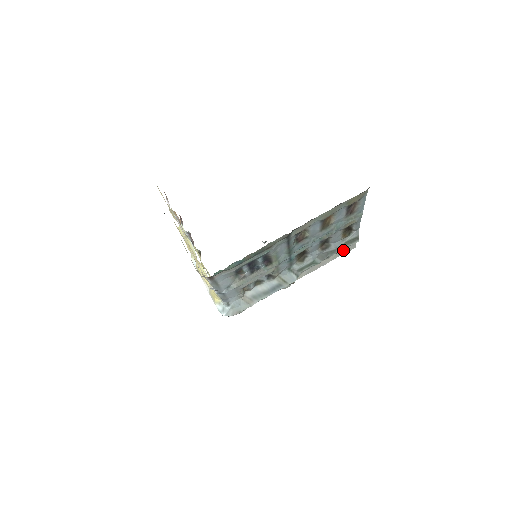
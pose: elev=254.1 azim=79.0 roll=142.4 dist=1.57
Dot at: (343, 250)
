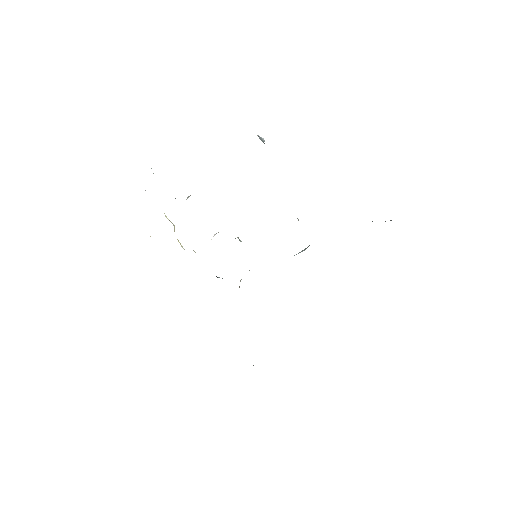
Dot at: occluded
